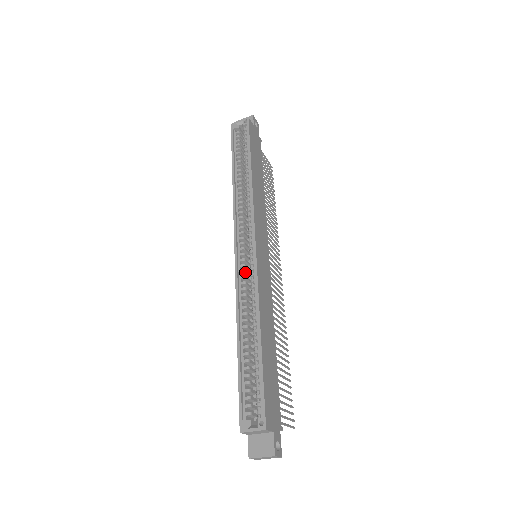
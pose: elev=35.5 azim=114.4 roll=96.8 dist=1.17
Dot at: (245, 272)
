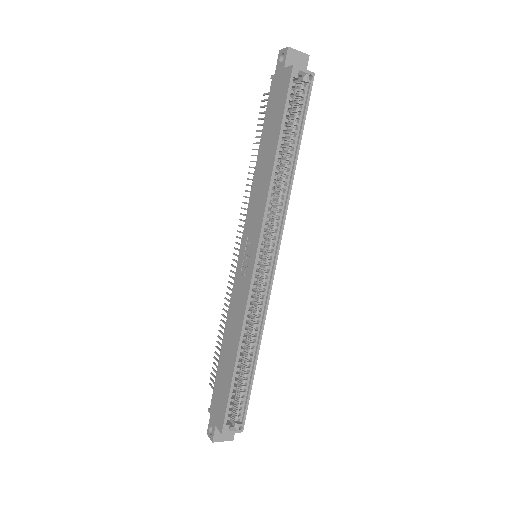
Dot at: (256, 287)
